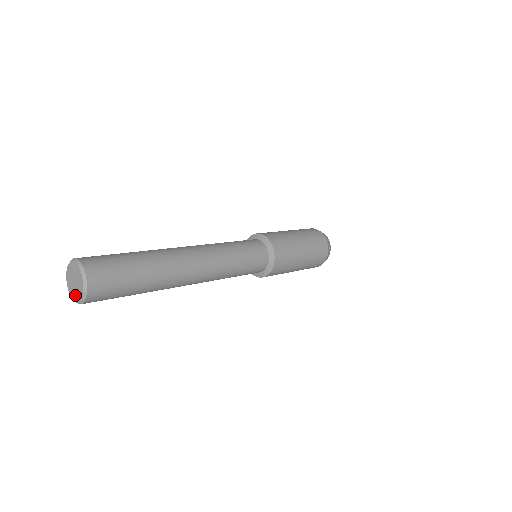
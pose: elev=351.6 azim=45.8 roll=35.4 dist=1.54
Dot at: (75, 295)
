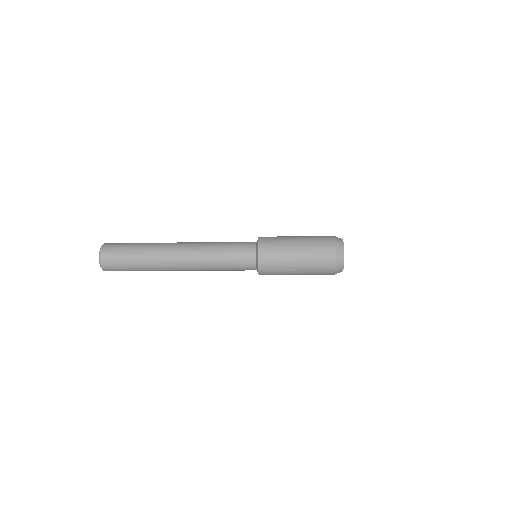
Dot at: occluded
